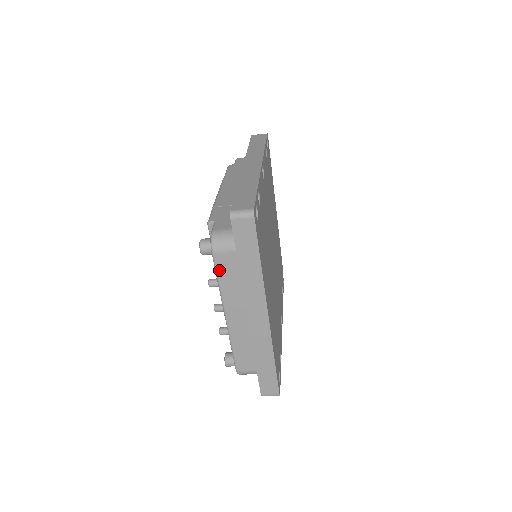
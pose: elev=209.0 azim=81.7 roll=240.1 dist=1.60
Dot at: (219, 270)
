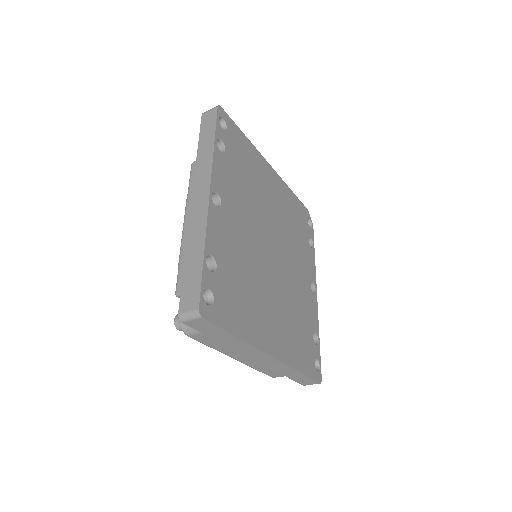
Dot at: (203, 342)
